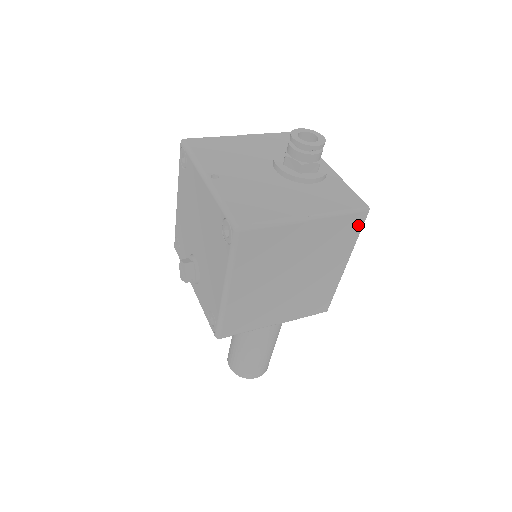
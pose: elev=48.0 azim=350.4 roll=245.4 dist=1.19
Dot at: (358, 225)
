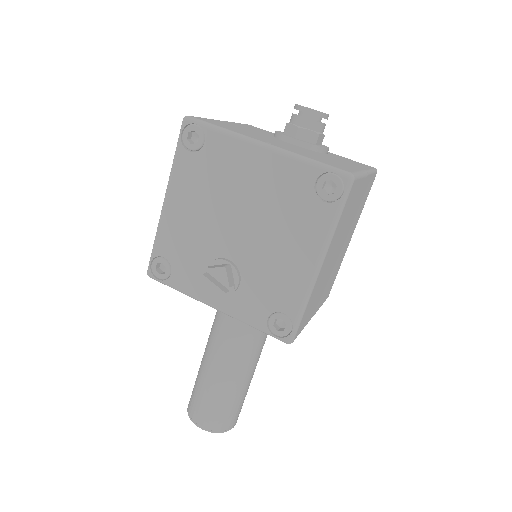
Dot at: (370, 188)
